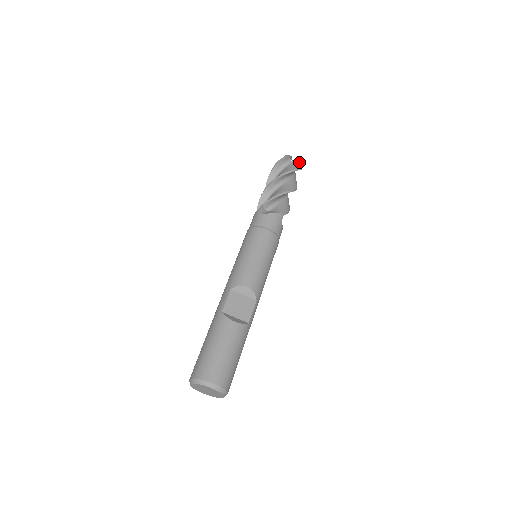
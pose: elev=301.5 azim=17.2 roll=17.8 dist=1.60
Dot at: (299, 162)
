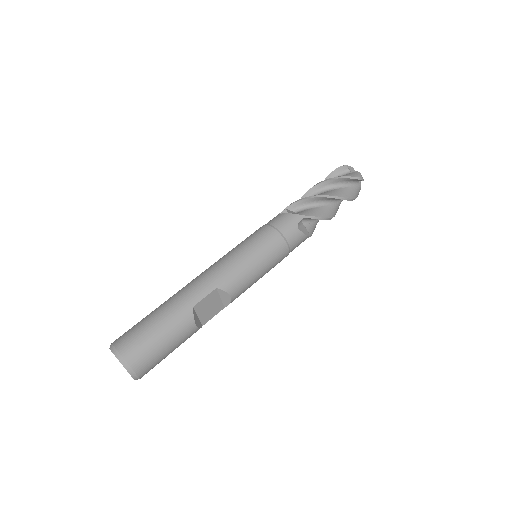
Dot at: occluded
